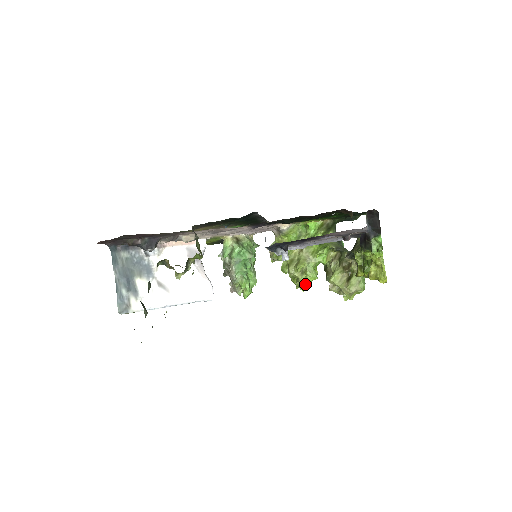
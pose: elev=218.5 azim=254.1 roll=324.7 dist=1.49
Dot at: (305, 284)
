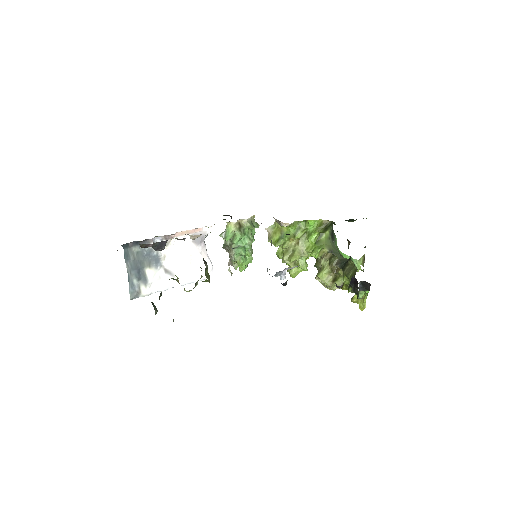
Dot at: (295, 273)
